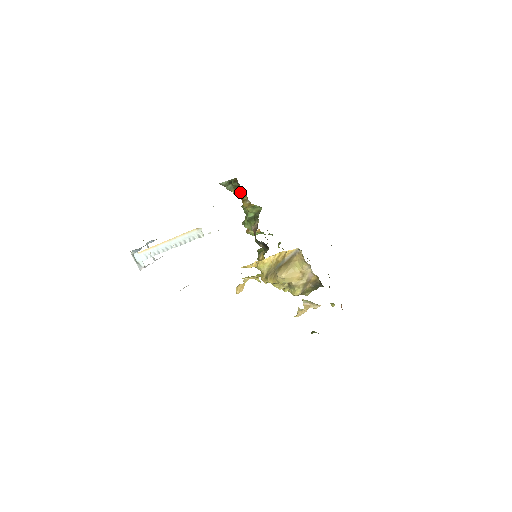
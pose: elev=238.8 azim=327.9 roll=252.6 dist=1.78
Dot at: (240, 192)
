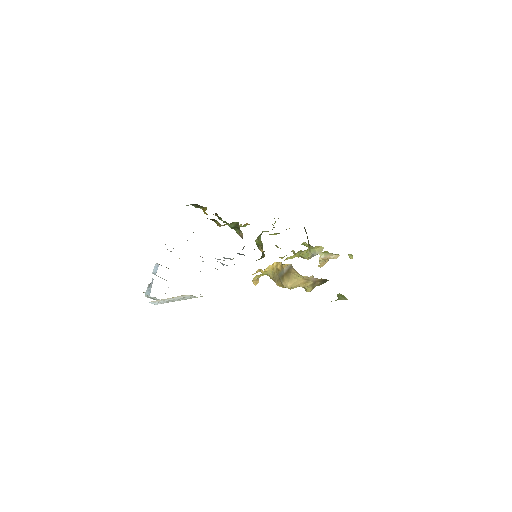
Dot at: occluded
